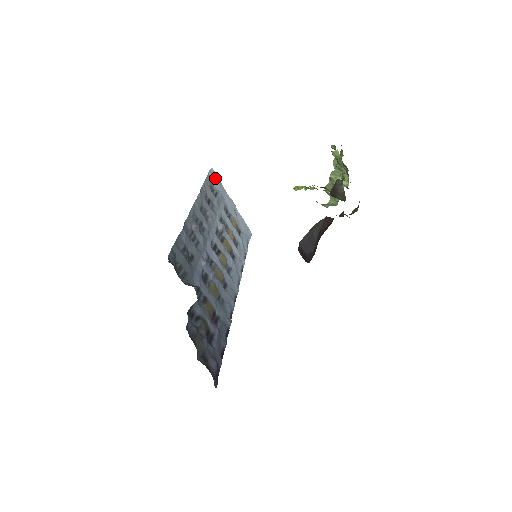
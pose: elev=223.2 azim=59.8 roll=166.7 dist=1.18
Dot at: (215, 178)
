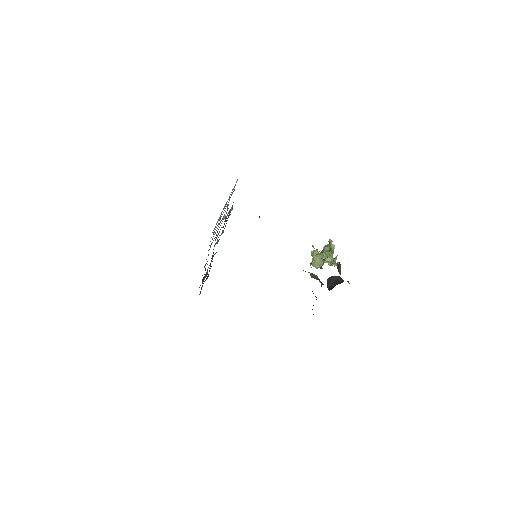
Dot at: (235, 185)
